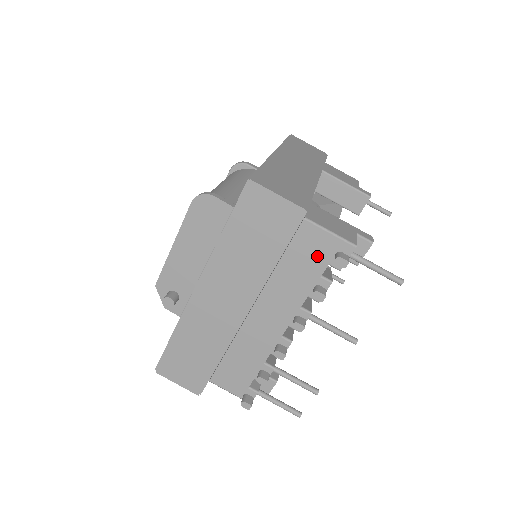
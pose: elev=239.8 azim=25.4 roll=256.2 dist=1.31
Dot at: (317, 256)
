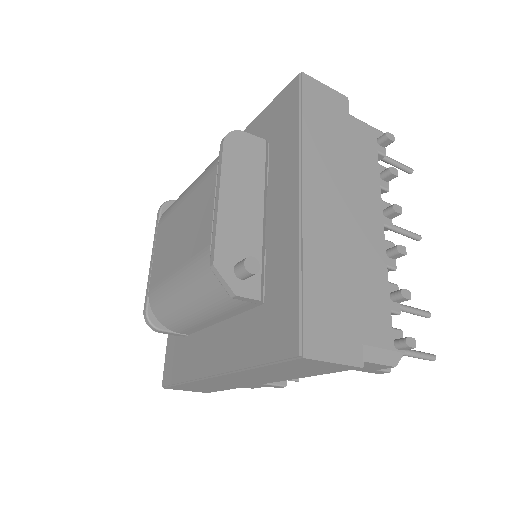
Dot at: (367, 145)
